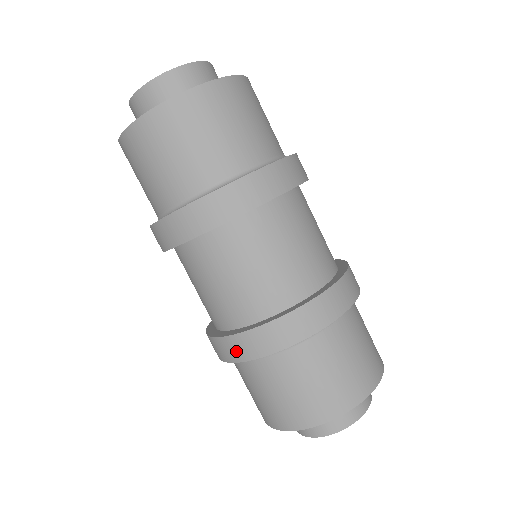
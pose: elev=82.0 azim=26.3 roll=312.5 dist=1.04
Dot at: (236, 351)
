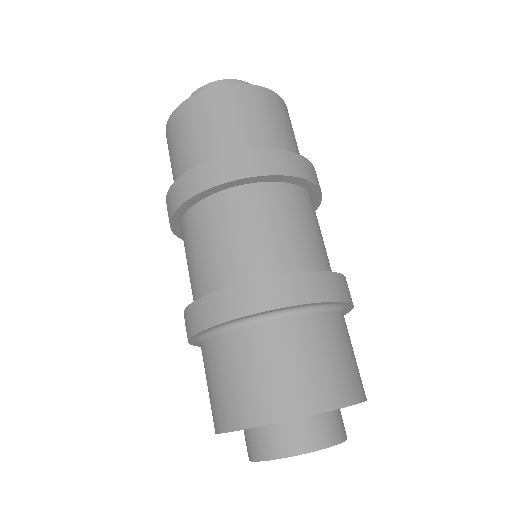
Dot at: (272, 295)
